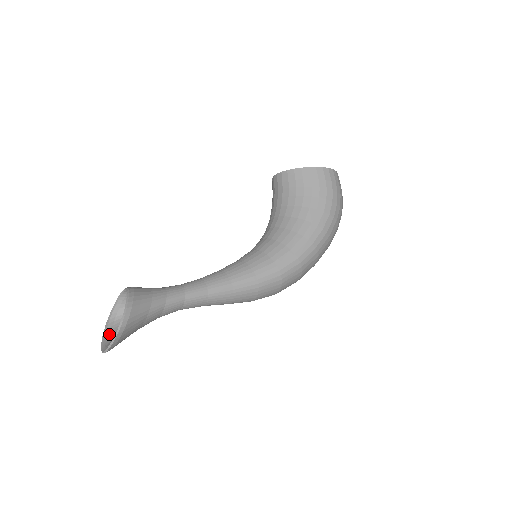
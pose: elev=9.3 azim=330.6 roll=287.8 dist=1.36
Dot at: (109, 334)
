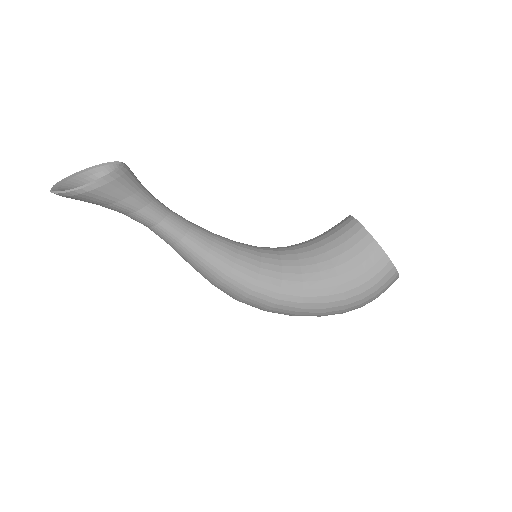
Dot at: (77, 179)
